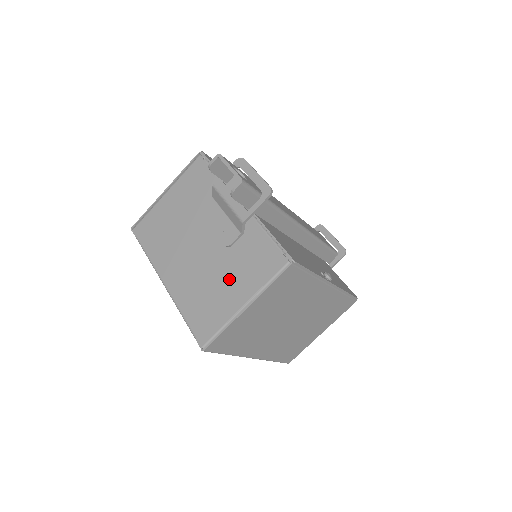
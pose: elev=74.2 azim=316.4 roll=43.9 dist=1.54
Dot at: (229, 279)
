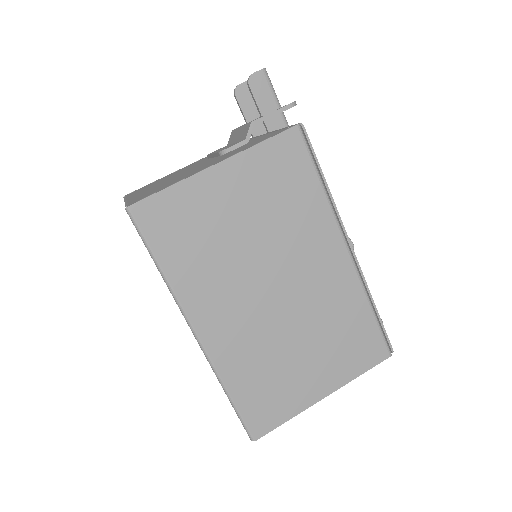
Dot at: (209, 163)
